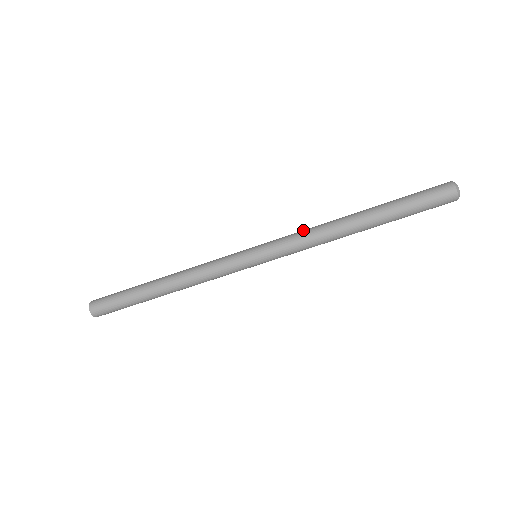
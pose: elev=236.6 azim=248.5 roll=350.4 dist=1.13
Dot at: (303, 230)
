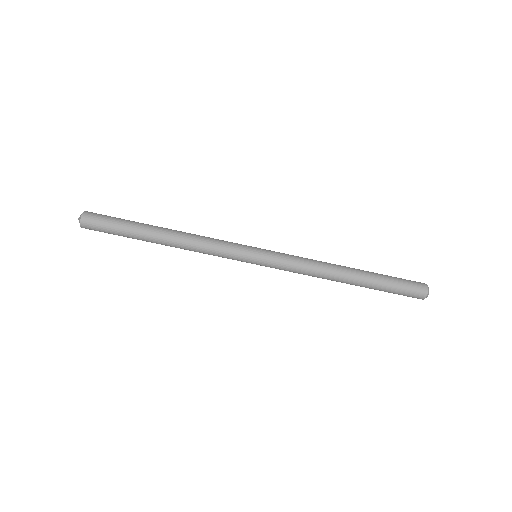
Dot at: occluded
